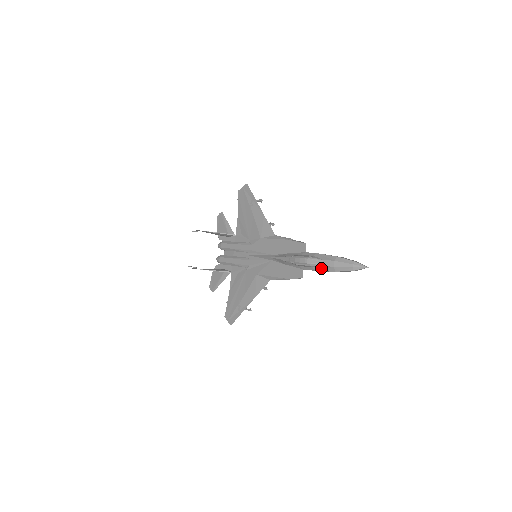
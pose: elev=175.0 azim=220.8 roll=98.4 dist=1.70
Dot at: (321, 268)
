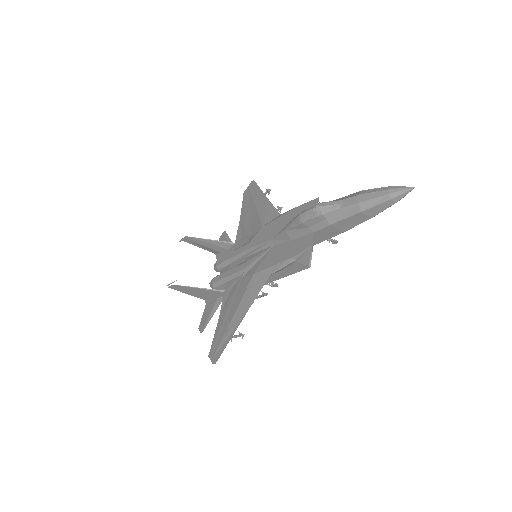
Dot at: (339, 215)
